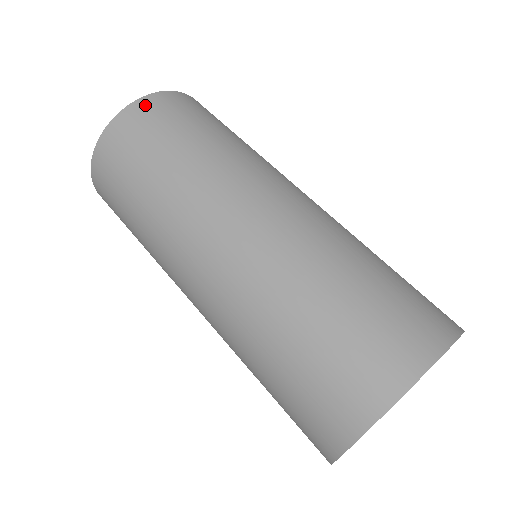
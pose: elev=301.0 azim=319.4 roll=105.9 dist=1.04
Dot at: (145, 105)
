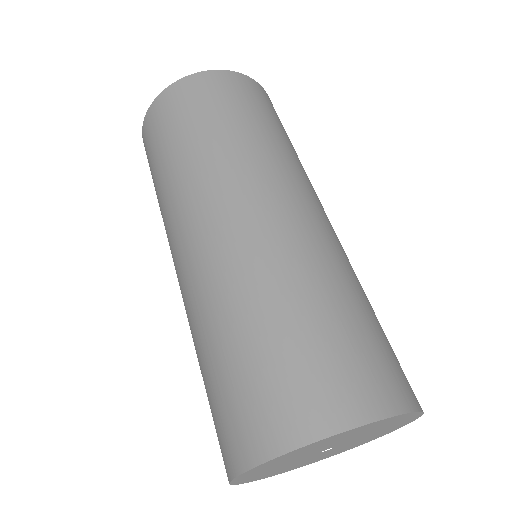
Dot at: (238, 79)
